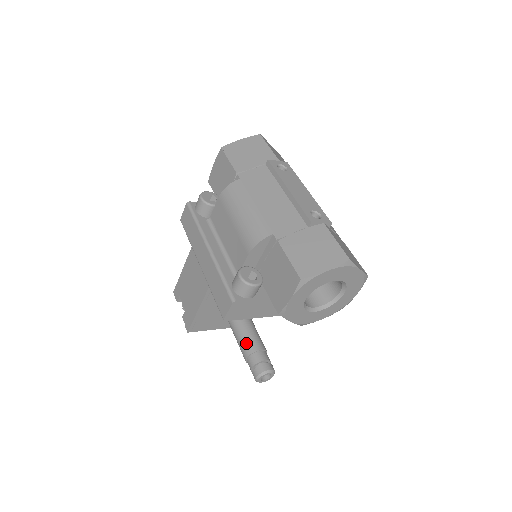
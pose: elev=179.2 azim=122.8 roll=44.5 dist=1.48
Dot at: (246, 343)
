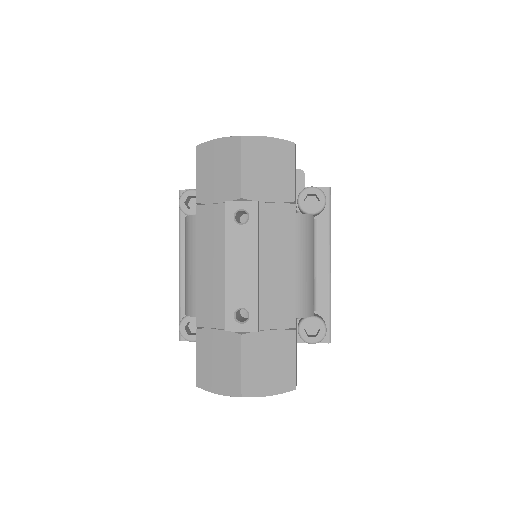
Dot at: occluded
